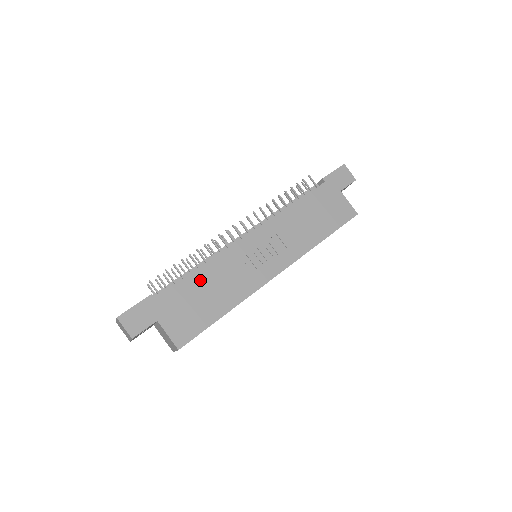
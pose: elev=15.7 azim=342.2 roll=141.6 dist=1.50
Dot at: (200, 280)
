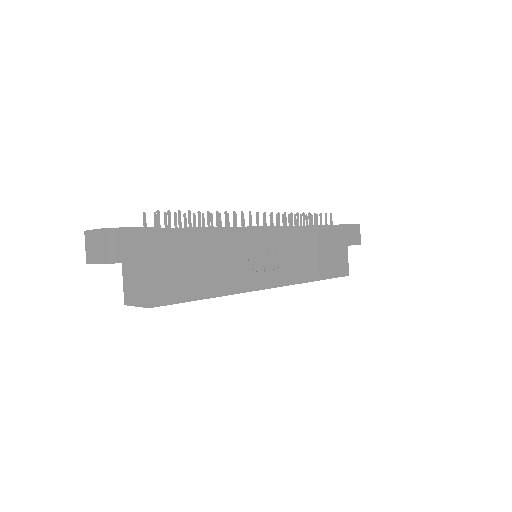
Dot at: (208, 246)
